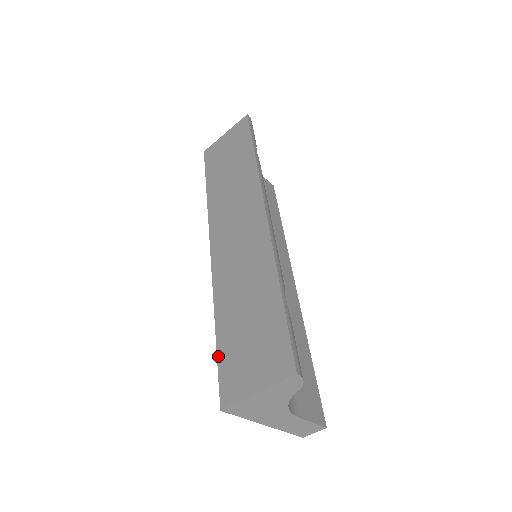
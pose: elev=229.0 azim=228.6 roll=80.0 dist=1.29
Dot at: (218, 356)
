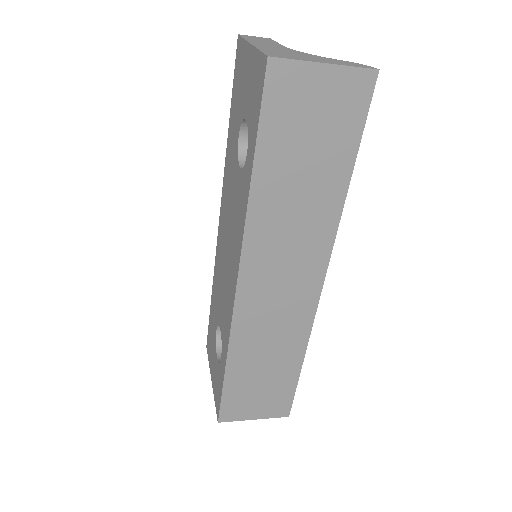
Dot at: (224, 391)
